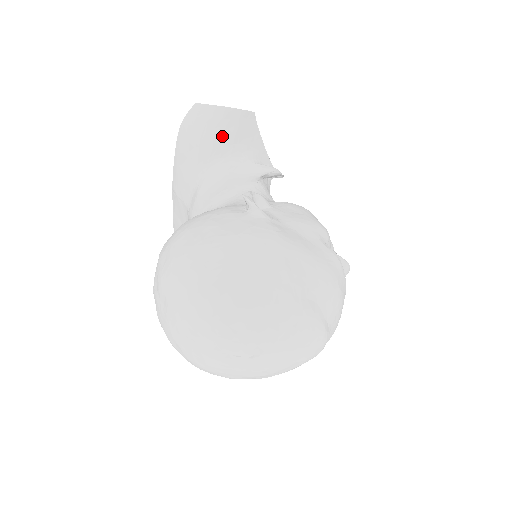
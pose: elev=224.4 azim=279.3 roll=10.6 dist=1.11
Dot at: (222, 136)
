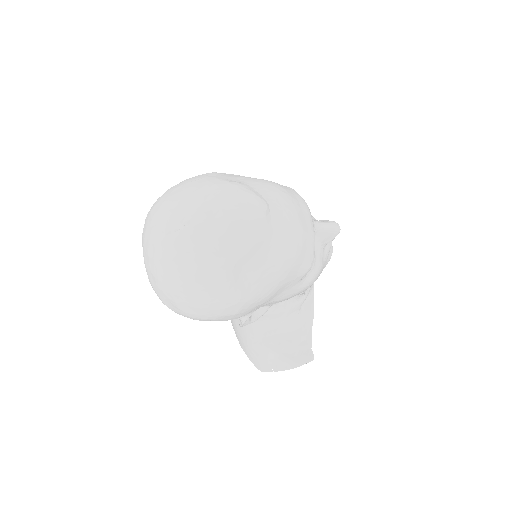
Dot at: occluded
